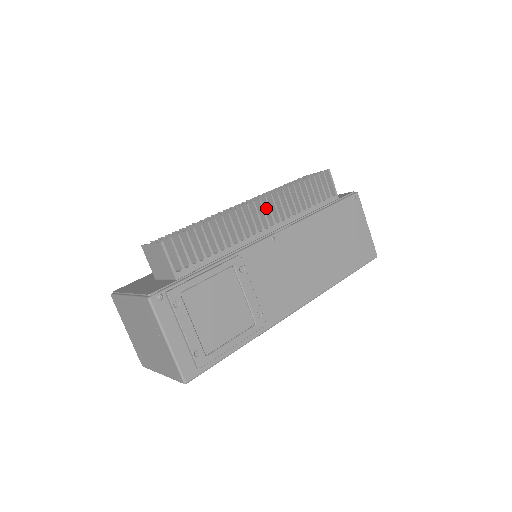
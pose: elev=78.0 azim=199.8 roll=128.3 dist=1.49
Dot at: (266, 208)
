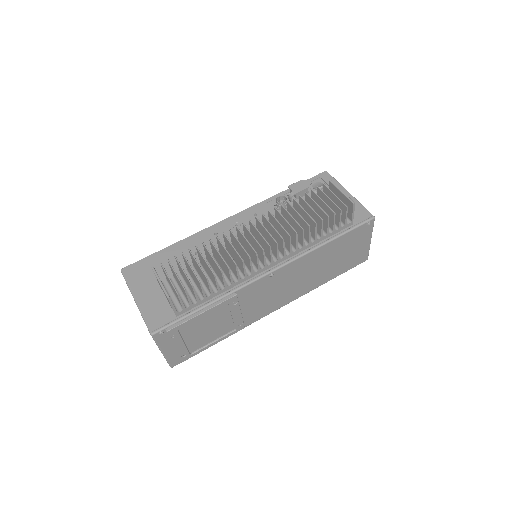
Dot at: (275, 247)
